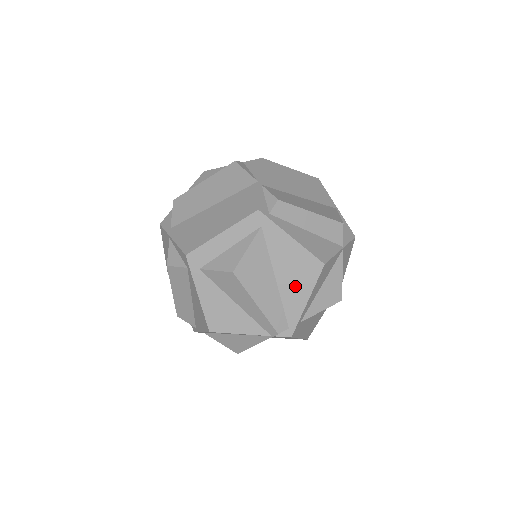
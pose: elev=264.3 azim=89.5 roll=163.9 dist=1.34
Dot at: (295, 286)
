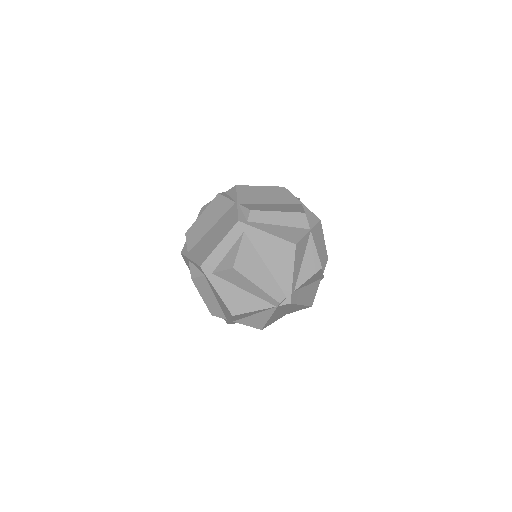
Dot at: (281, 266)
